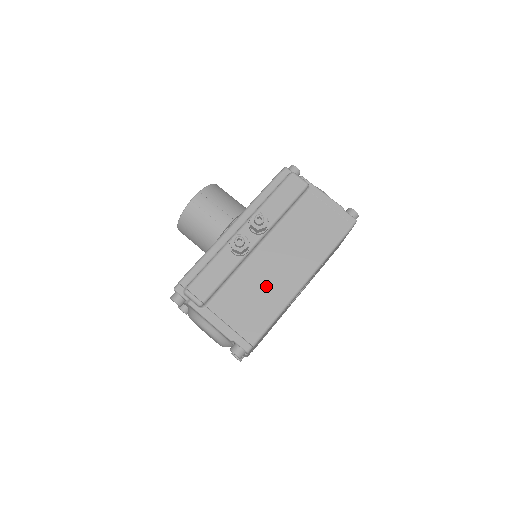
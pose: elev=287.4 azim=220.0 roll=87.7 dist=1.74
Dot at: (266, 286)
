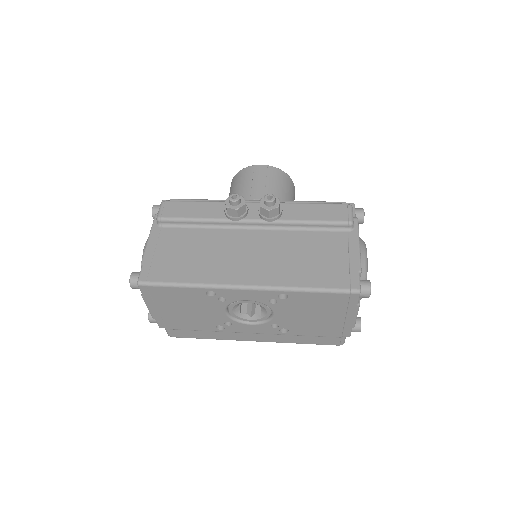
Dot at: (216, 257)
